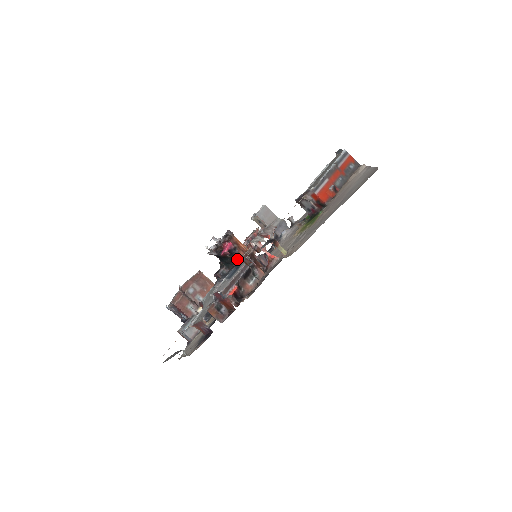
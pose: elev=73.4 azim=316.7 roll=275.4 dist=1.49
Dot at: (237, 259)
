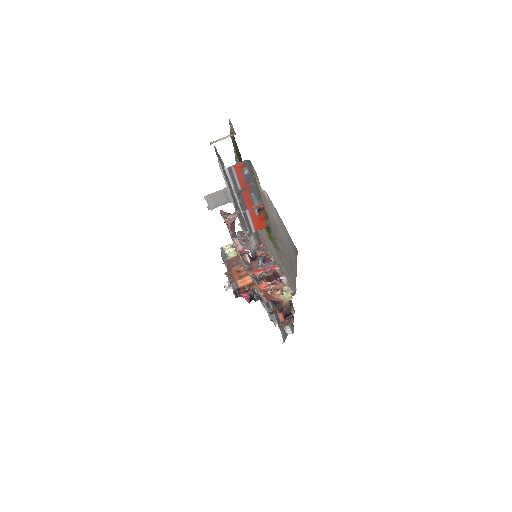
Dot at: occluded
